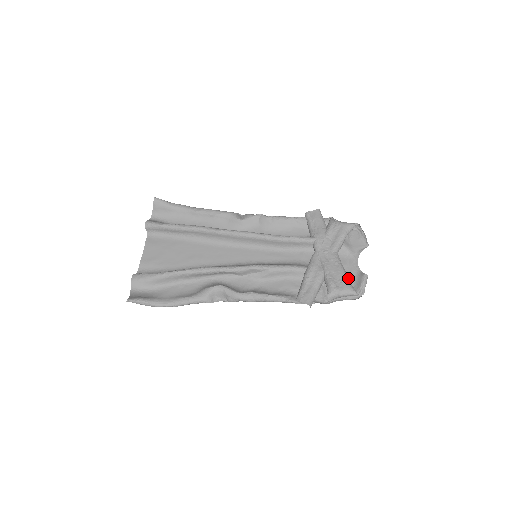
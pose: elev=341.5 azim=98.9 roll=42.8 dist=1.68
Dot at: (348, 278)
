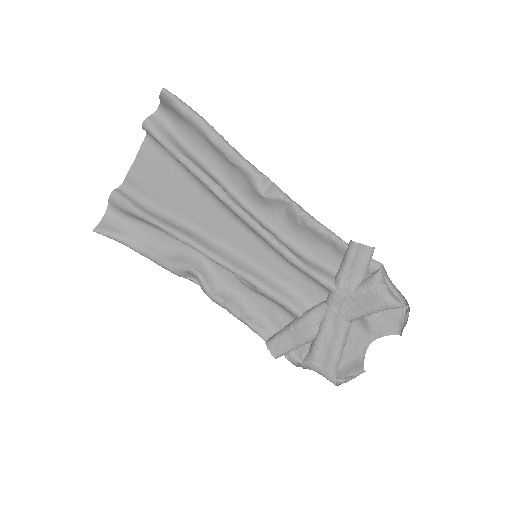
Dot at: (338, 362)
